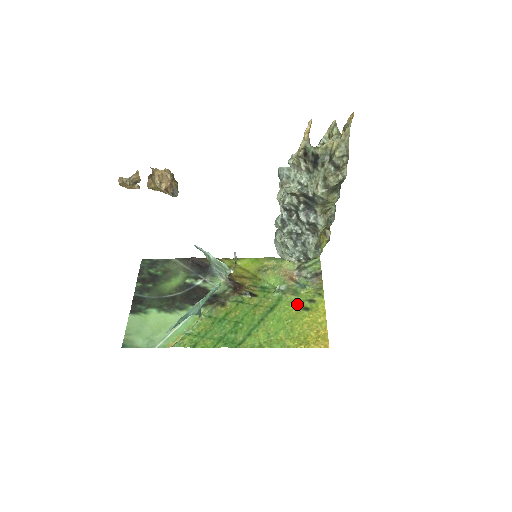
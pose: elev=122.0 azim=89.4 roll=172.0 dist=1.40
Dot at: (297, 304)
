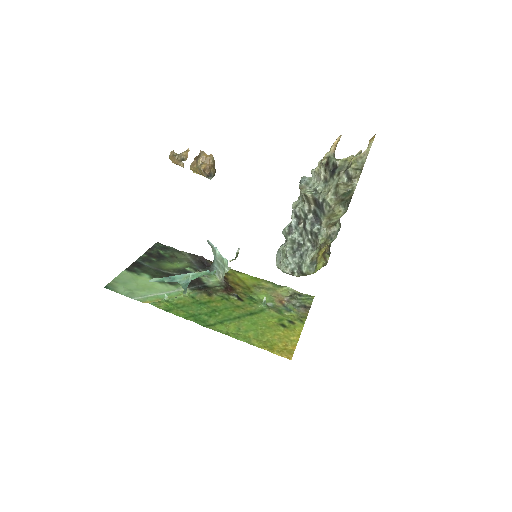
Dot at: (277, 319)
